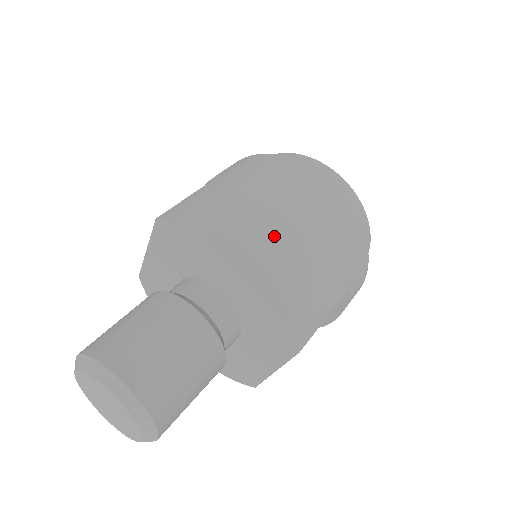
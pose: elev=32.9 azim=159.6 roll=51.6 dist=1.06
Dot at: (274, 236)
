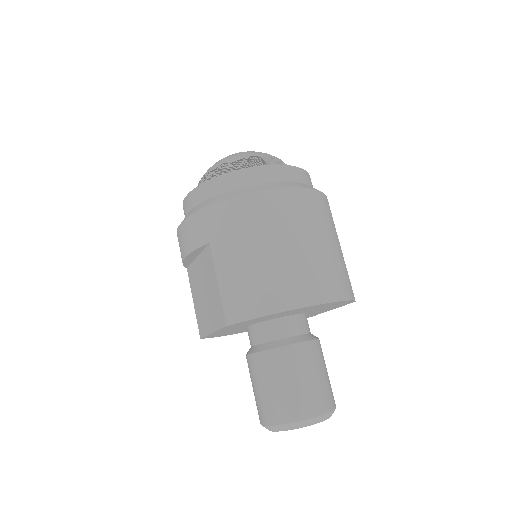
Dot at: (311, 272)
